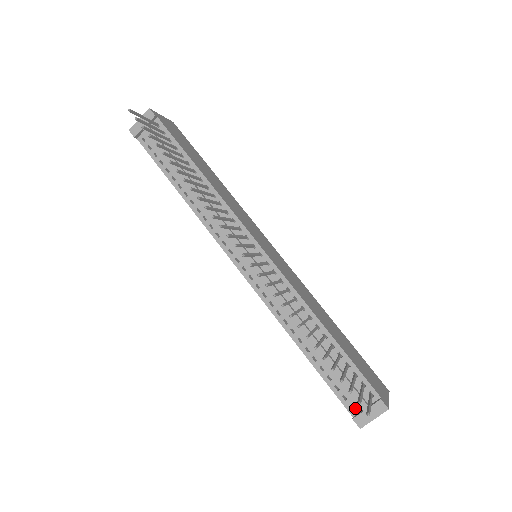
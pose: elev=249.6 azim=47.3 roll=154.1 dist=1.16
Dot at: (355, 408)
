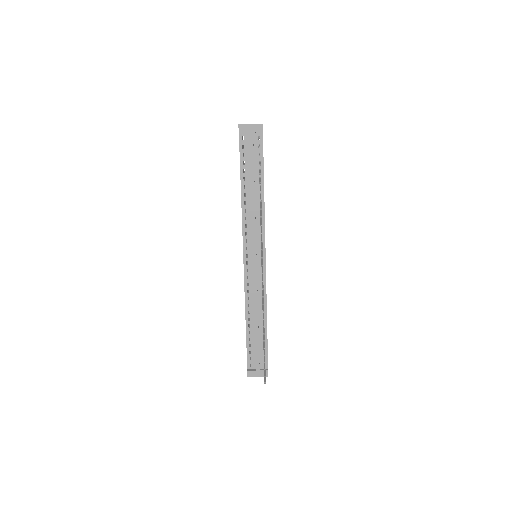
Dot at: (252, 366)
